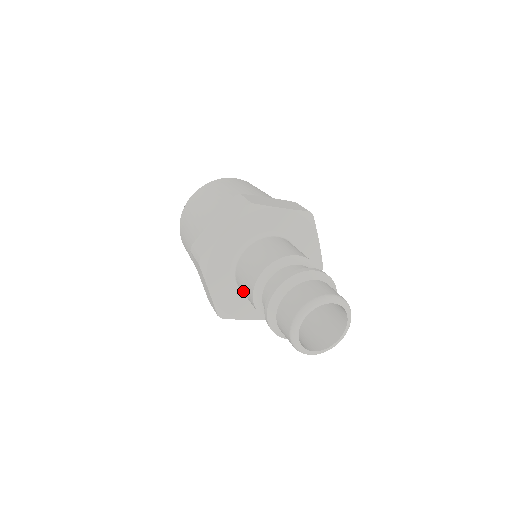
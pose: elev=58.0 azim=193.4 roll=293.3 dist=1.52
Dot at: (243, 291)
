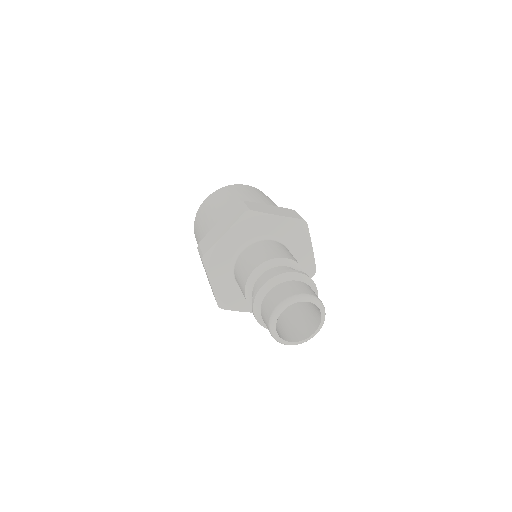
Dot at: occluded
